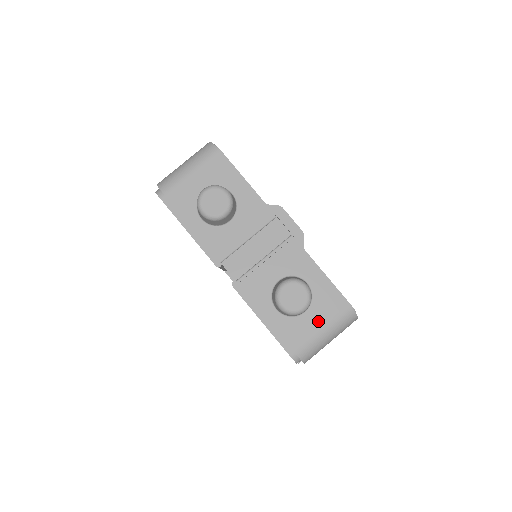
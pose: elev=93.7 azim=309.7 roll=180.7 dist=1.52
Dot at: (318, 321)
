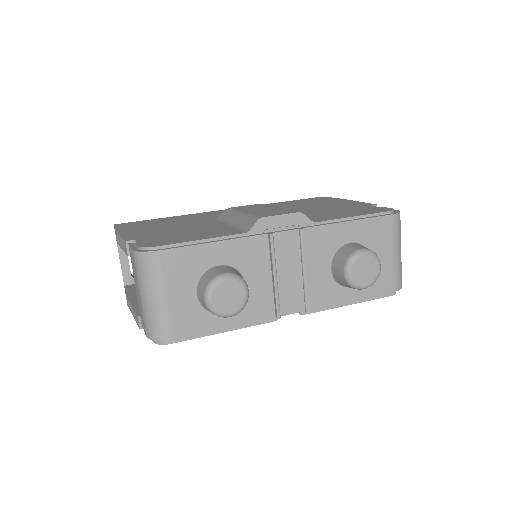
Dot at: (385, 254)
